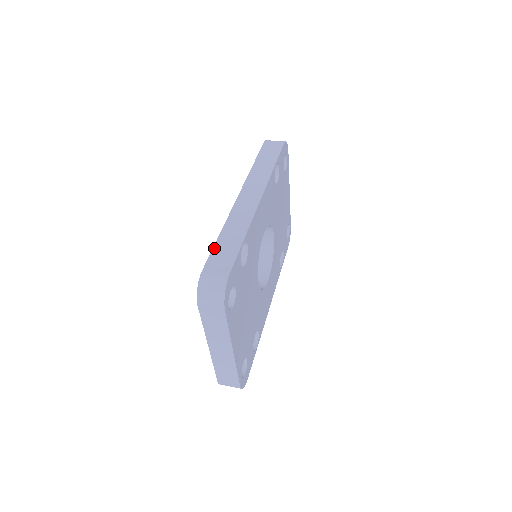
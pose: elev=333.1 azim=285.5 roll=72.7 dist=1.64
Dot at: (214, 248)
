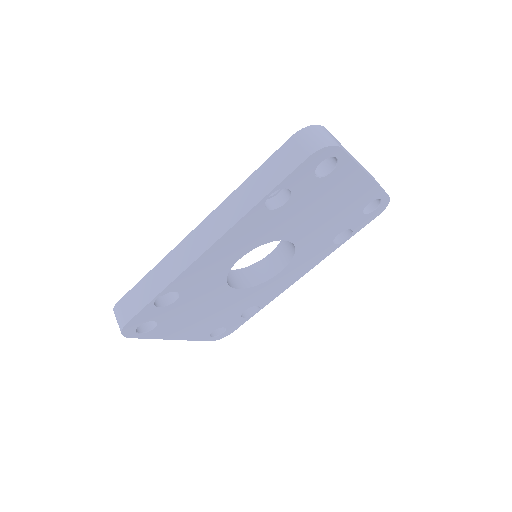
Dot at: (137, 284)
